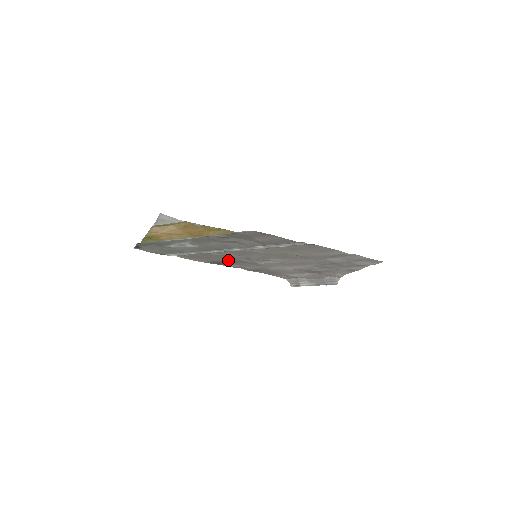
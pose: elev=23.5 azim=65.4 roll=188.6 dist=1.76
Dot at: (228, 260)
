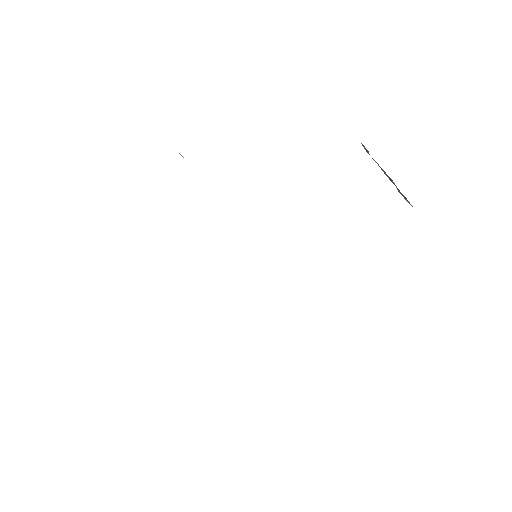
Dot at: occluded
